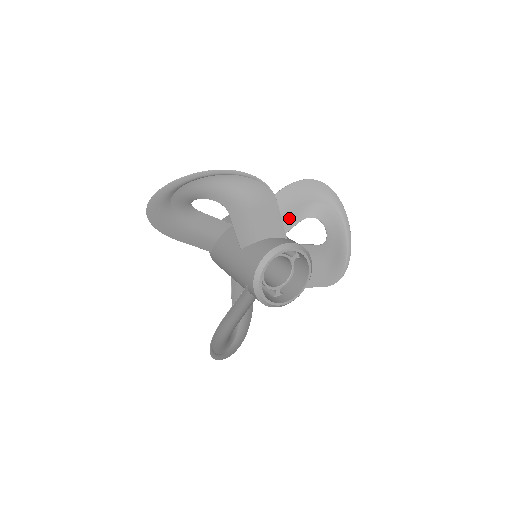
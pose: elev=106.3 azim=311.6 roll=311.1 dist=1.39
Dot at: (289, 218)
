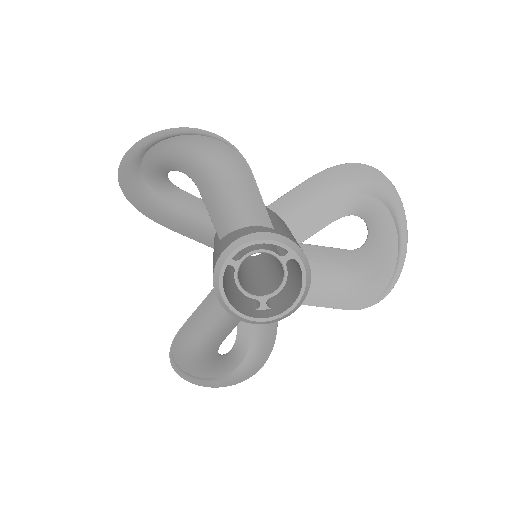
Dot at: (320, 214)
